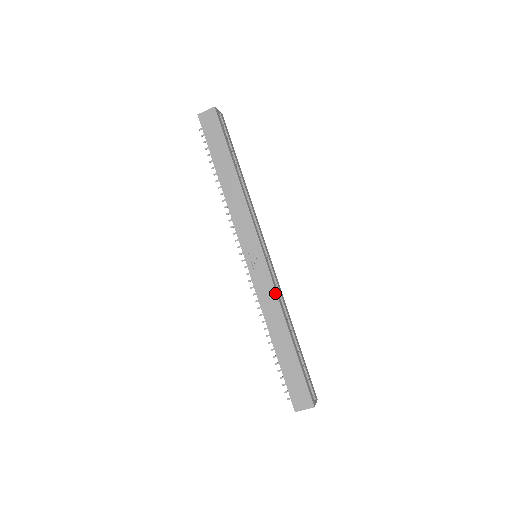
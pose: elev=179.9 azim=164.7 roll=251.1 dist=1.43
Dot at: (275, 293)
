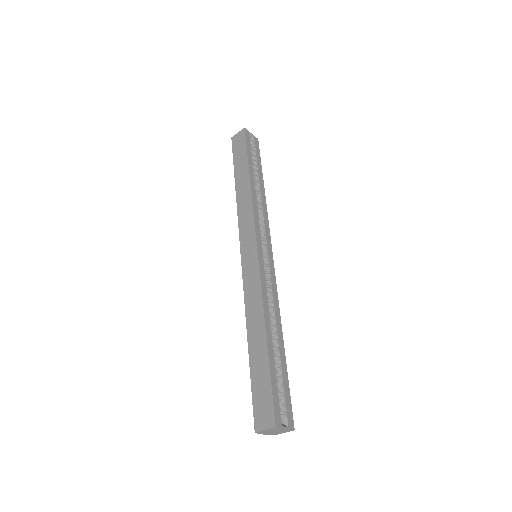
Dot at: (260, 287)
